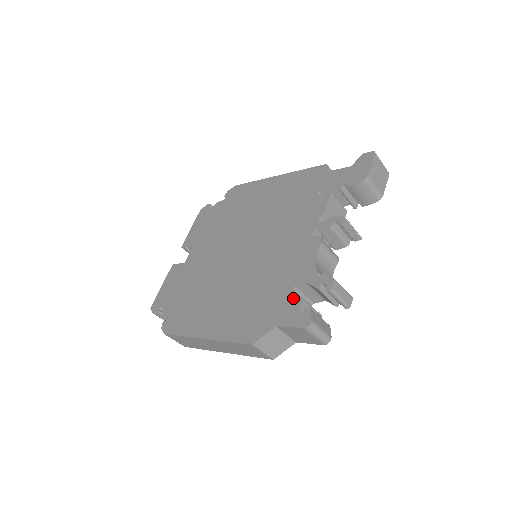
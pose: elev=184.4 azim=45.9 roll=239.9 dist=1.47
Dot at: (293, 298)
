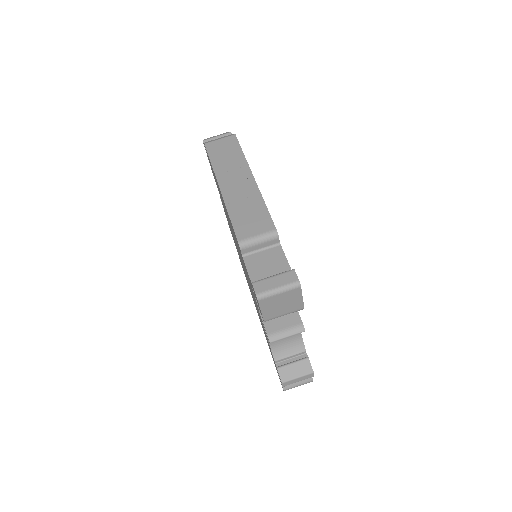
Dot at: (273, 359)
